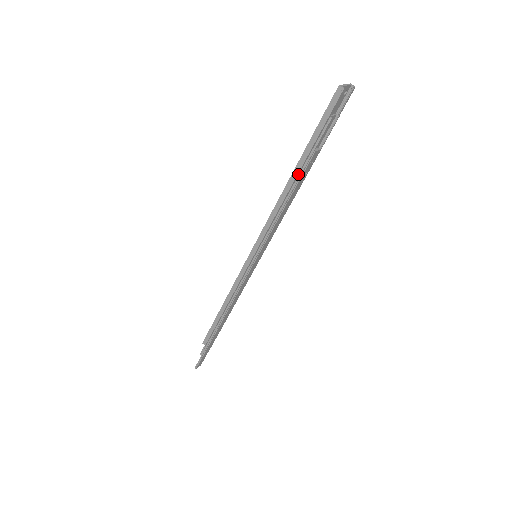
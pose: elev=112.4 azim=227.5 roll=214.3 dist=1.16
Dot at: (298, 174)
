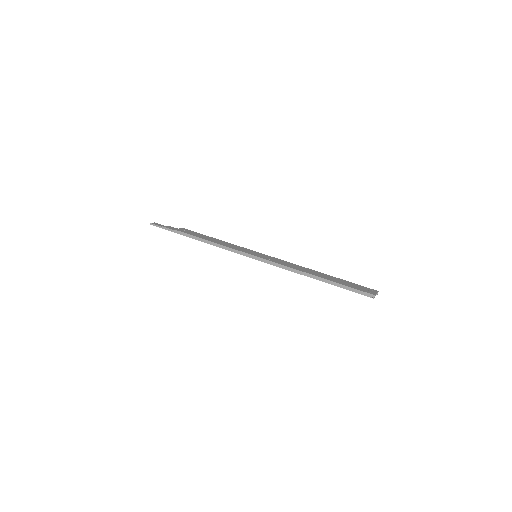
Dot at: (319, 280)
